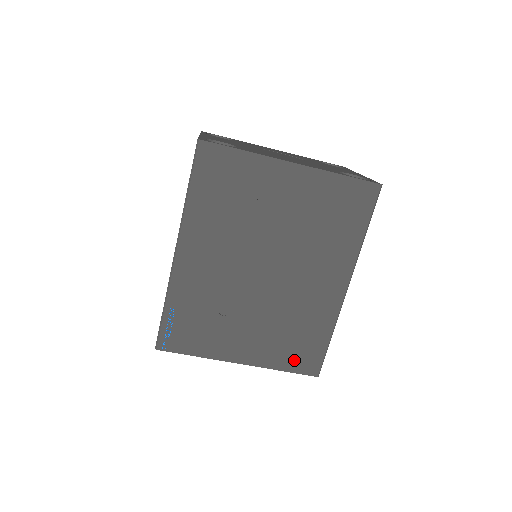
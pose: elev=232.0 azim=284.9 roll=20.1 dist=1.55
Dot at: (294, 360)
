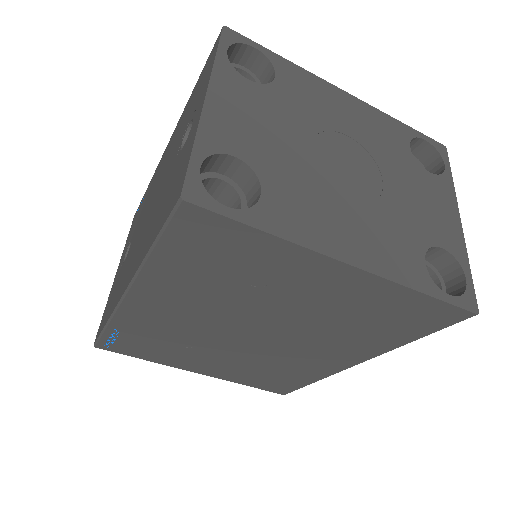
Dot at: (262, 384)
